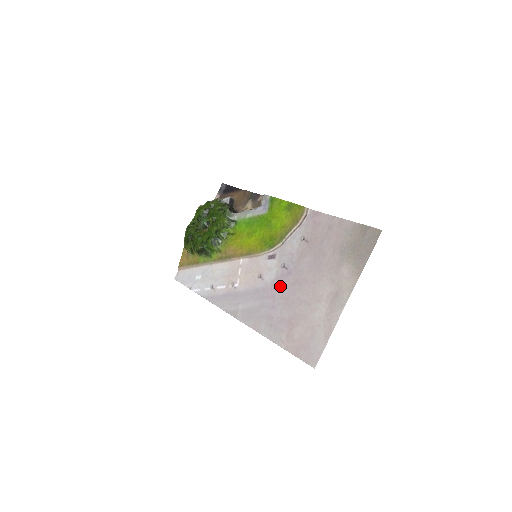
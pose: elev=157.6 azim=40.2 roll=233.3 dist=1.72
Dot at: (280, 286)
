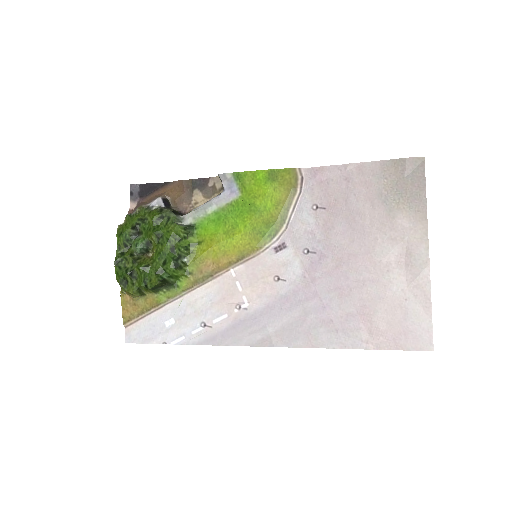
Dot at: (318, 277)
